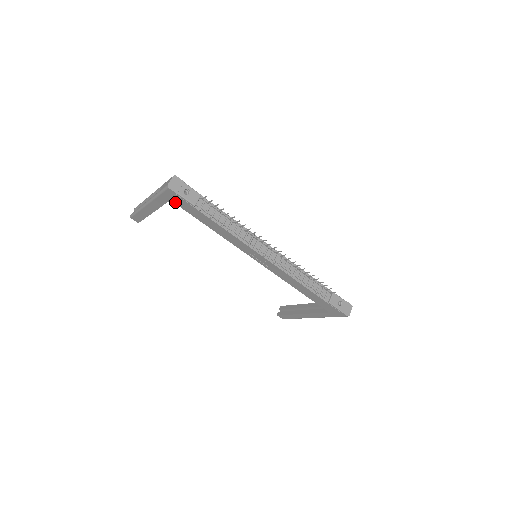
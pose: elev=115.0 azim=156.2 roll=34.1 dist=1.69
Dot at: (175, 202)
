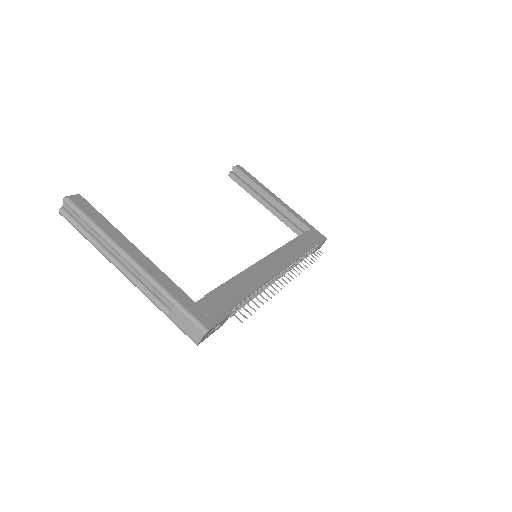
Dot at: occluded
